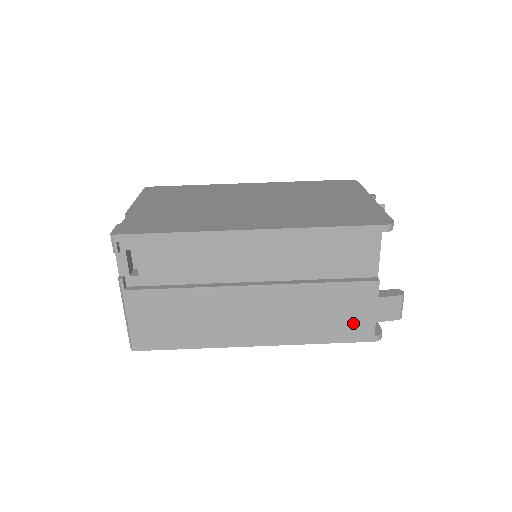
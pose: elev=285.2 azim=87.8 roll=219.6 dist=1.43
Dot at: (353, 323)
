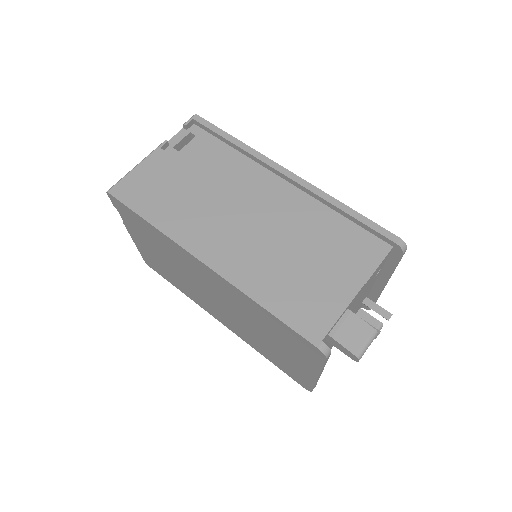
Dot at: (311, 309)
